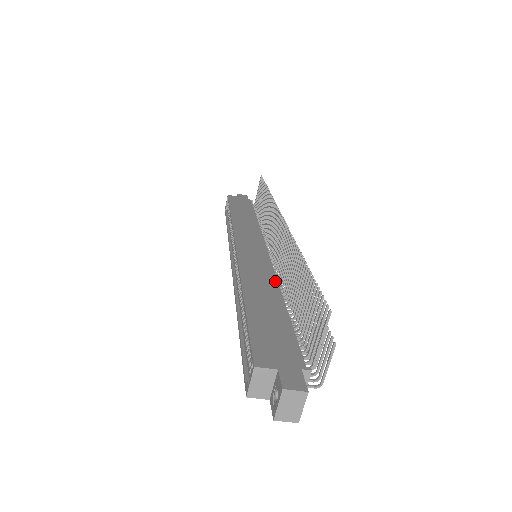
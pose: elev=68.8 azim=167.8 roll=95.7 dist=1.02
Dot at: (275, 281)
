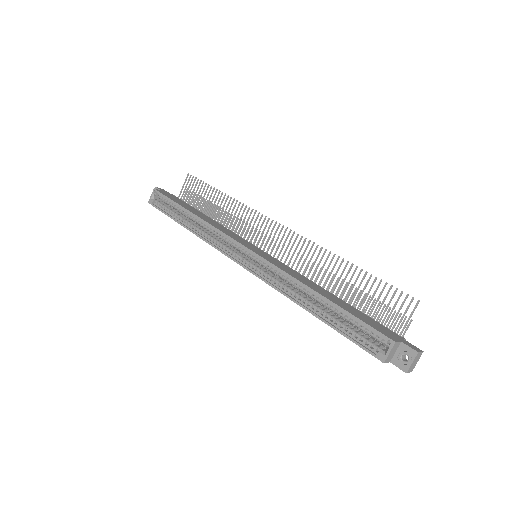
Dot at: (308, 279)
